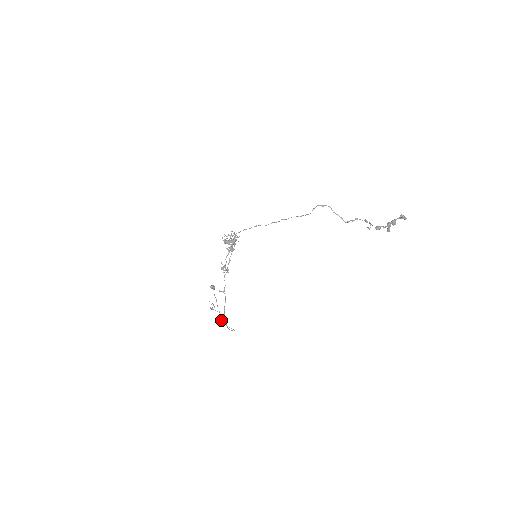
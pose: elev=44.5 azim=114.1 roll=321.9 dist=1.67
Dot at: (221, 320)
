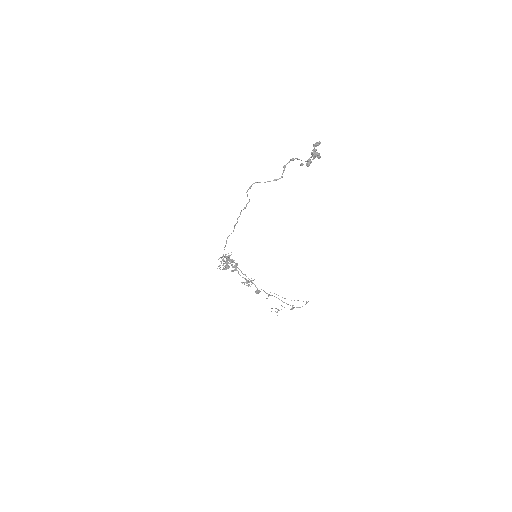
Dot at: occluded
